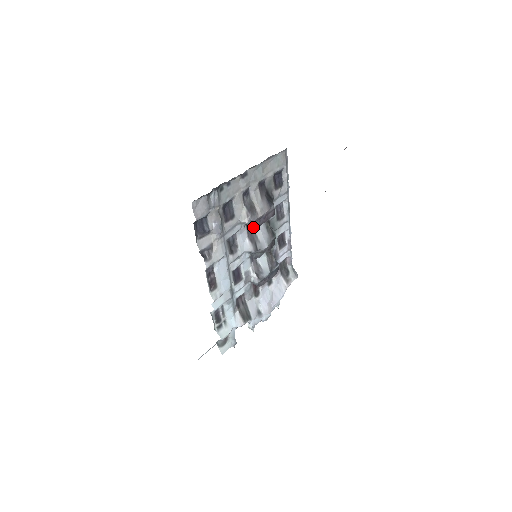
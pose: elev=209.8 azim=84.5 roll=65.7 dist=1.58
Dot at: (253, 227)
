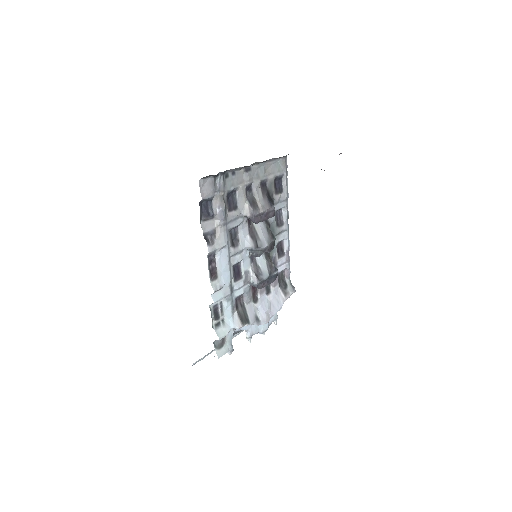
Dot at: (254, 221)
